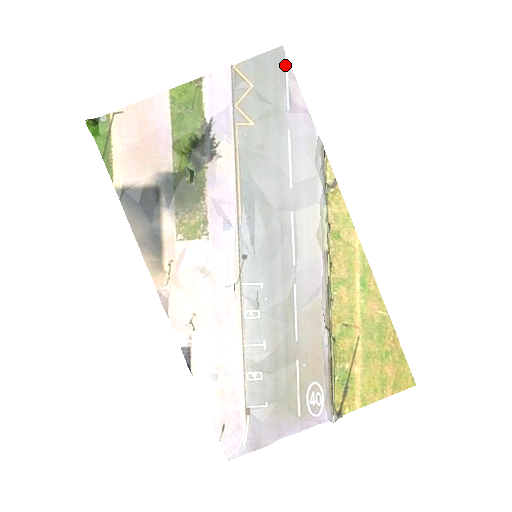
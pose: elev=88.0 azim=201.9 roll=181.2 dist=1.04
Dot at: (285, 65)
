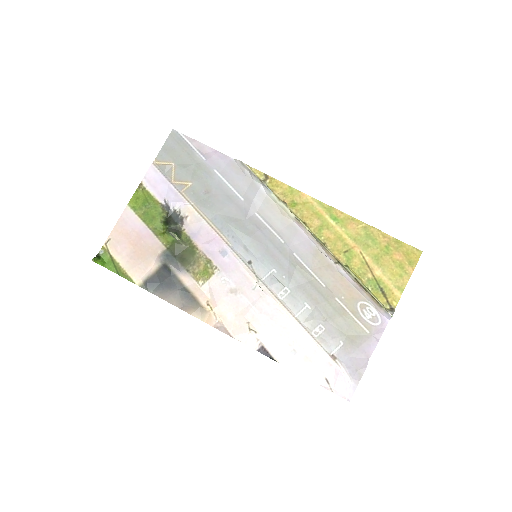
Dot at: (183, 138)
